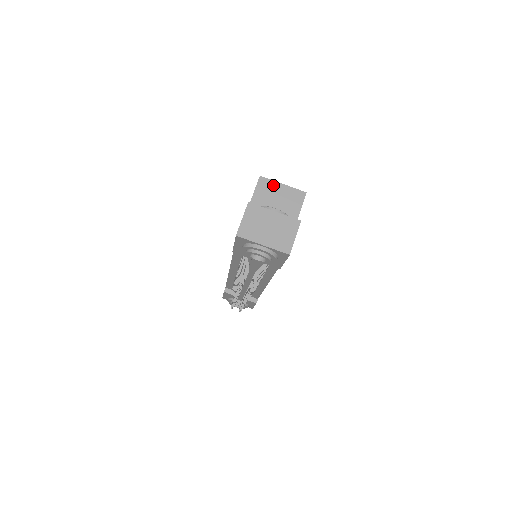
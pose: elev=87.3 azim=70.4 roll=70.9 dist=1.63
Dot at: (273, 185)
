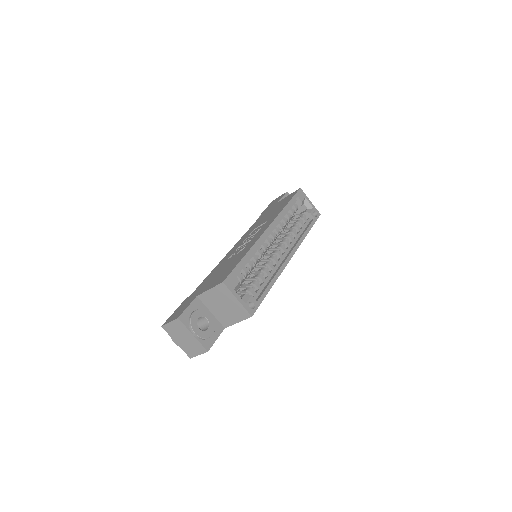
Dot at: (229, 295)
